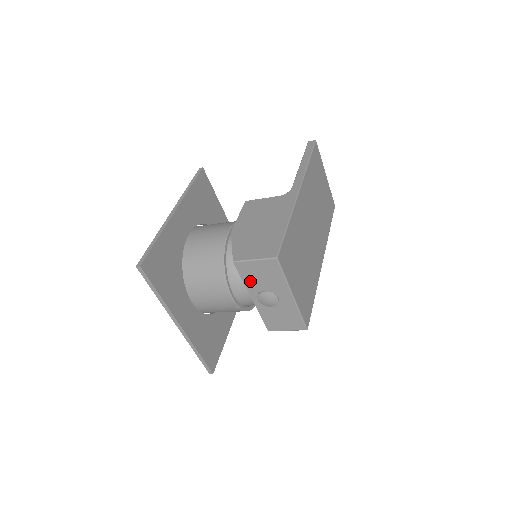
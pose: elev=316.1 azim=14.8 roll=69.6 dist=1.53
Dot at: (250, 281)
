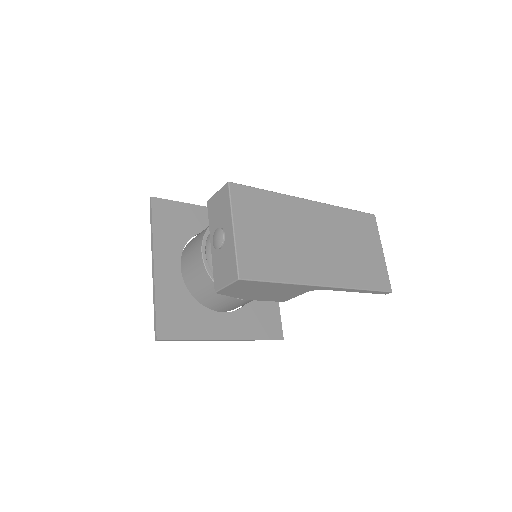
Dot at: (212, 220)
